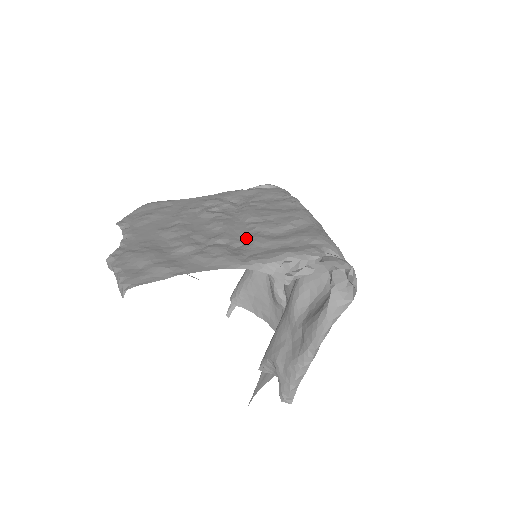
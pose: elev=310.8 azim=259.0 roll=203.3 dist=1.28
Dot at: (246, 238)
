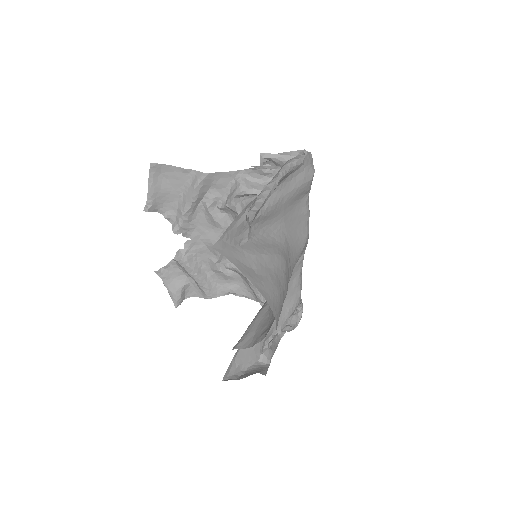
Dot at: occluded
